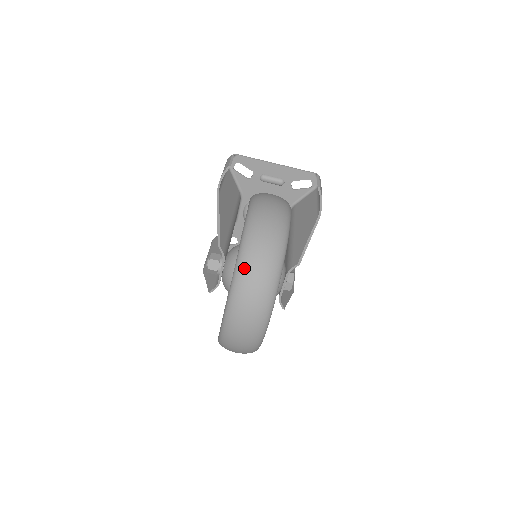
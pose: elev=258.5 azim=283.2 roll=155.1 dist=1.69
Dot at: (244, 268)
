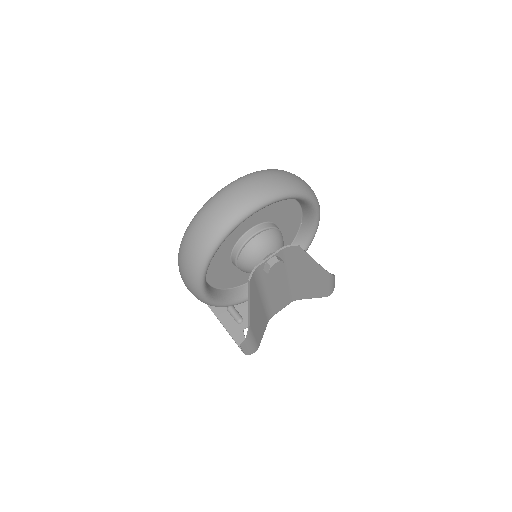
Dot at: (278, 170)
